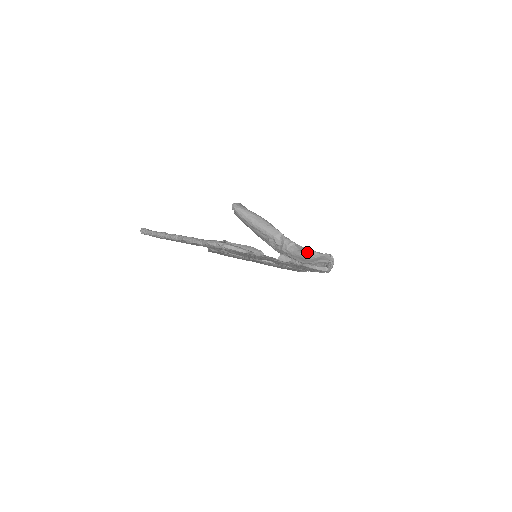
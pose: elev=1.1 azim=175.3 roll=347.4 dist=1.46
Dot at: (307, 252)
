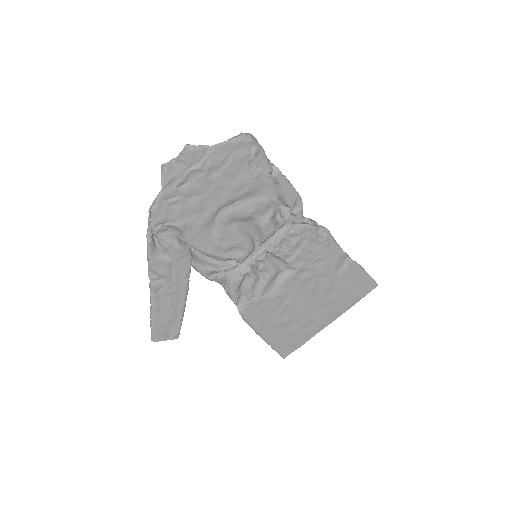
Dot at: occluded
